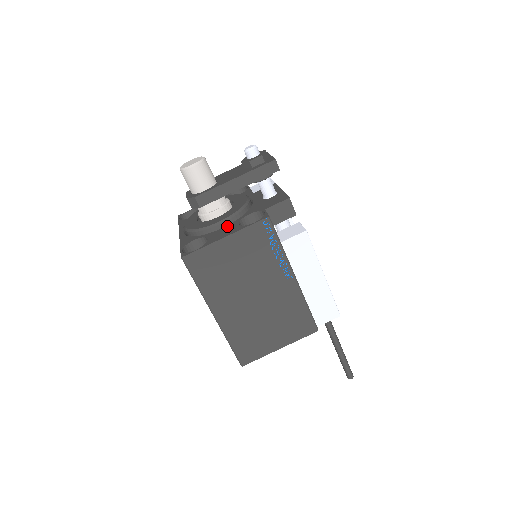
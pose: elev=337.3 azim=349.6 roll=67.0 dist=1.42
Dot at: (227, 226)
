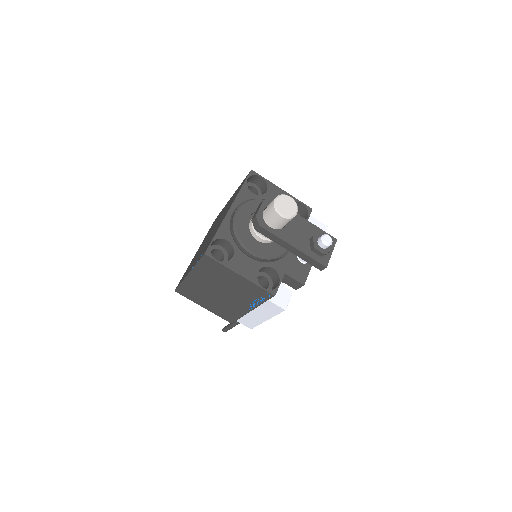
Dot at: (253, 261)
